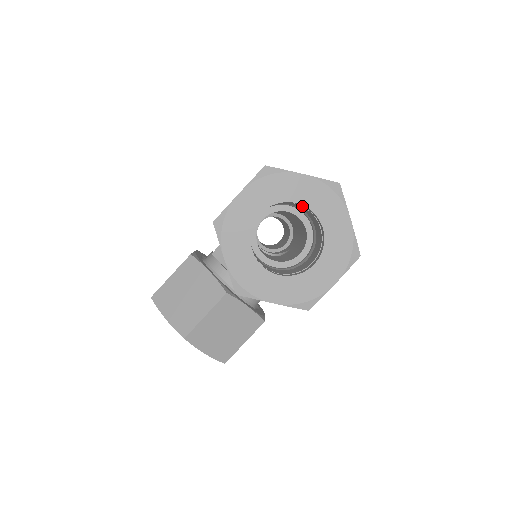
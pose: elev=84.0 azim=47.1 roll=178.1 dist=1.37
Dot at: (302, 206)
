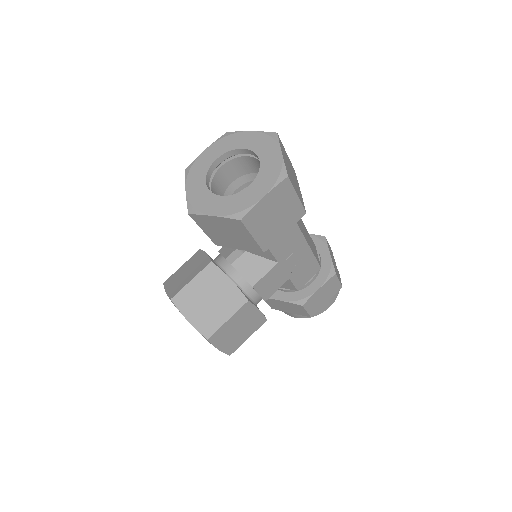
Dot at: (252, 157)
